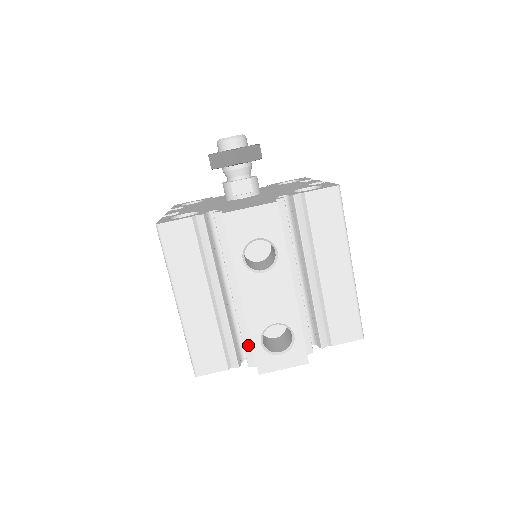
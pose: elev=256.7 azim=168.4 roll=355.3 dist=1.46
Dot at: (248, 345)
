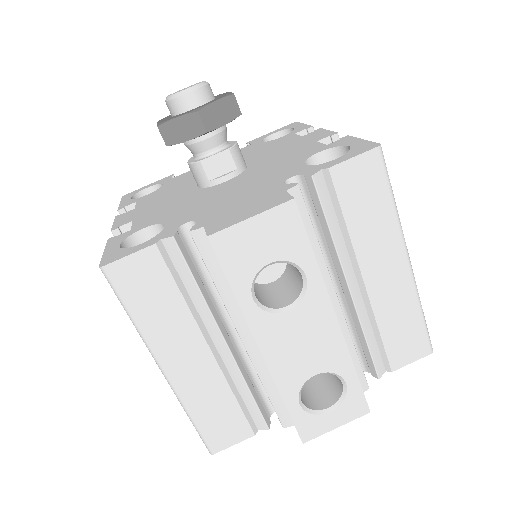
Dot at: (278, 402)
